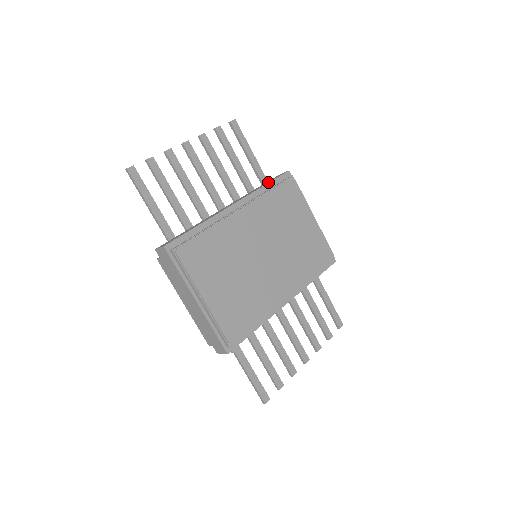
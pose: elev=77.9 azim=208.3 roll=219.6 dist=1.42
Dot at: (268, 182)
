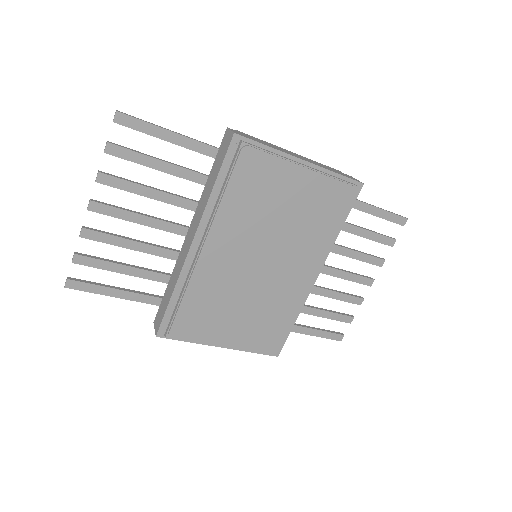
Dot at: (216, 174)
